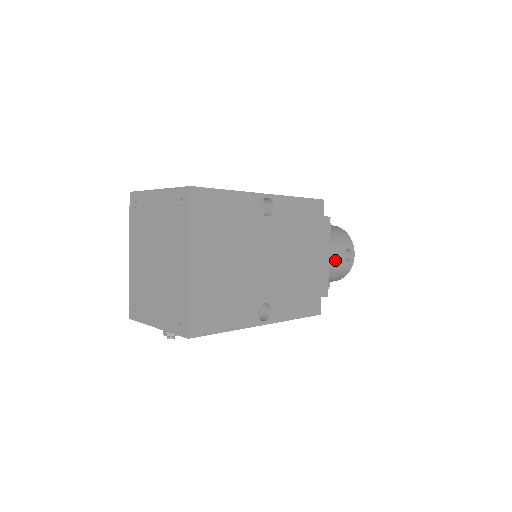
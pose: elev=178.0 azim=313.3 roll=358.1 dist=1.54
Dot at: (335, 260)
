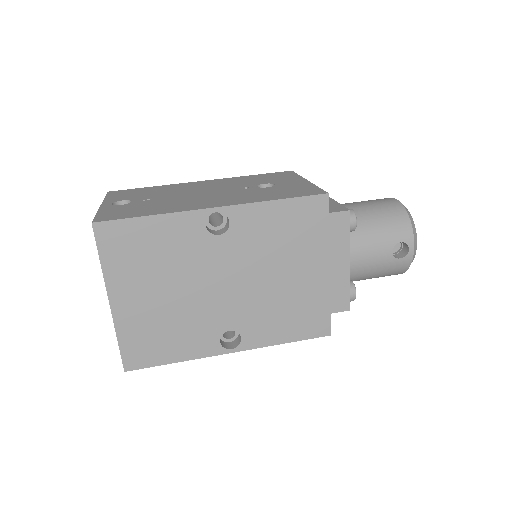
Dot at: (372, 260)
